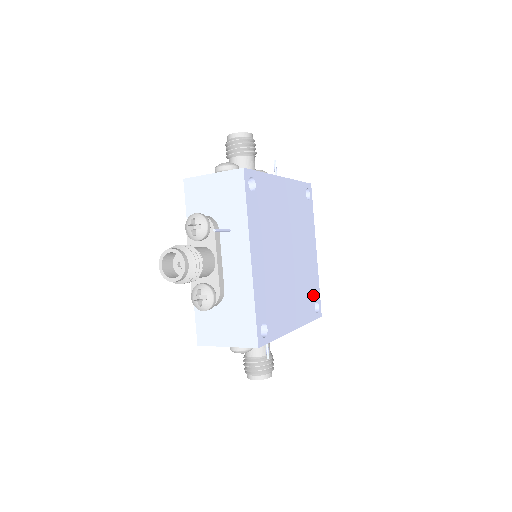
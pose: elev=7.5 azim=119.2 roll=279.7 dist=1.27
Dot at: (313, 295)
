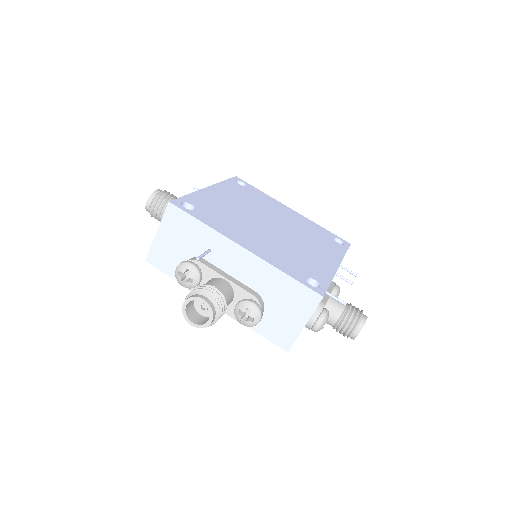
Dot at: (309, 272)
